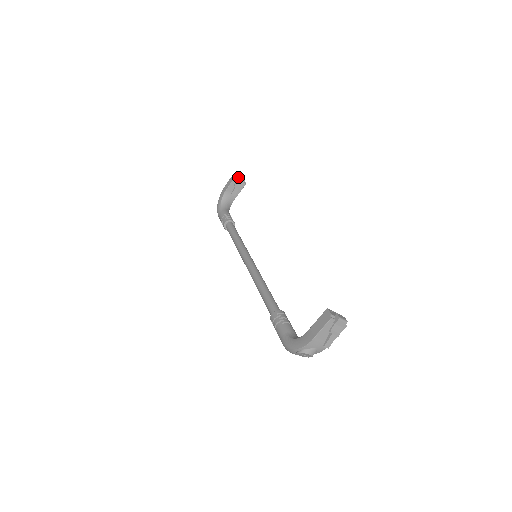
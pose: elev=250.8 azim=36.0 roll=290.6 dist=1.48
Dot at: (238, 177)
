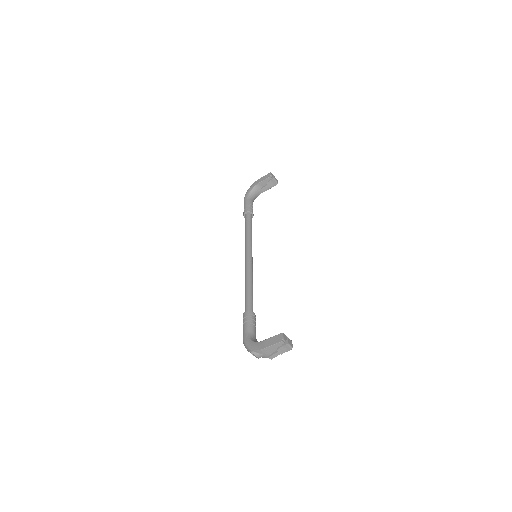
Dot at: (273, 177)
